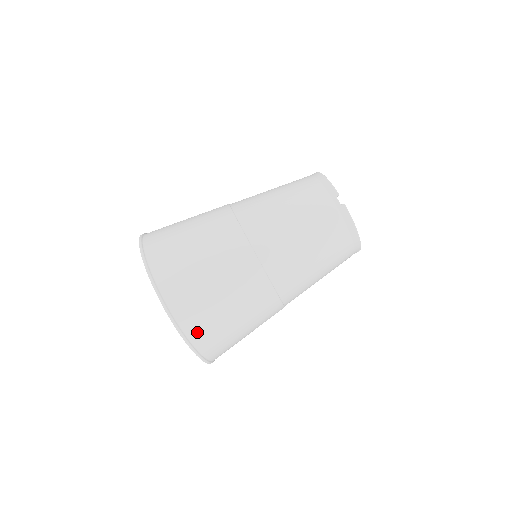
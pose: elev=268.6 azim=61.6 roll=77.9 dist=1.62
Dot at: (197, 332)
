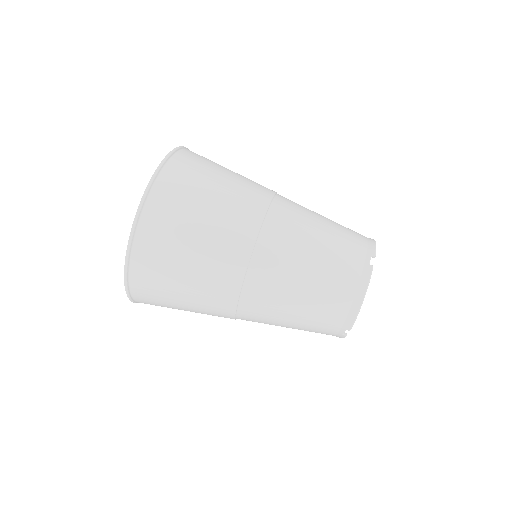
Dot at: (149, 232)
